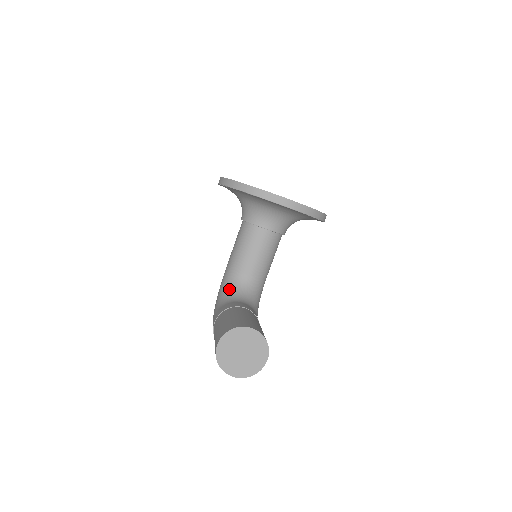
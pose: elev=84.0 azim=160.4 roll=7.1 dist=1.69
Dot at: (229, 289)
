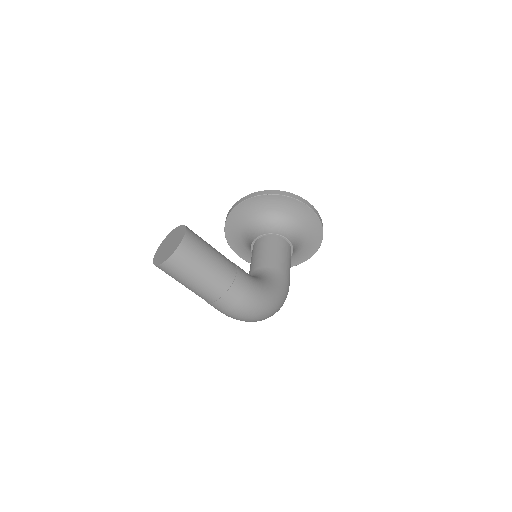
Dot at: occluded
